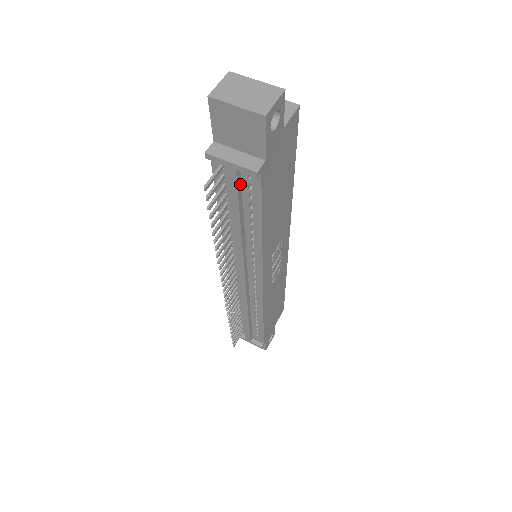
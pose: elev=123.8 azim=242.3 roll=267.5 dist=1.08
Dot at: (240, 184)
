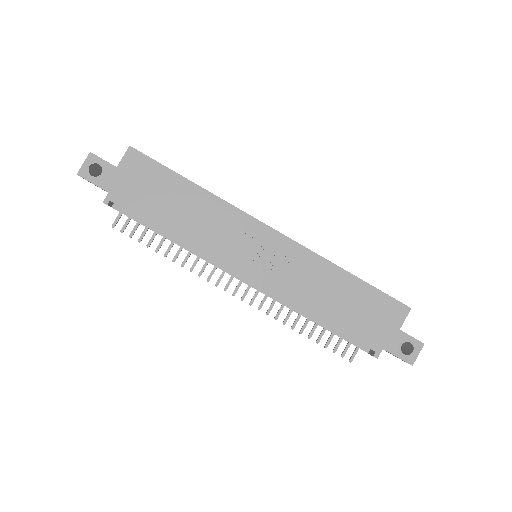
Dot at: (129, 213)
